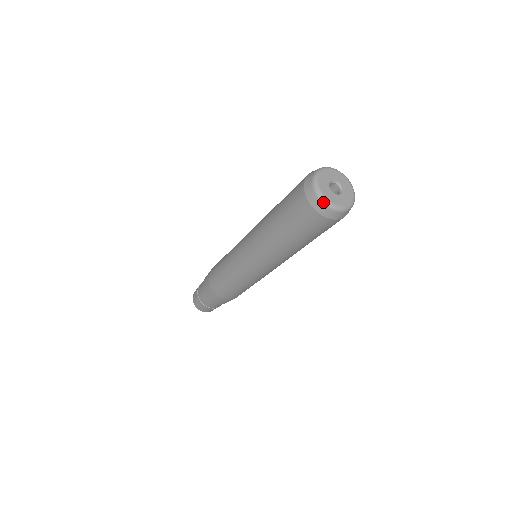
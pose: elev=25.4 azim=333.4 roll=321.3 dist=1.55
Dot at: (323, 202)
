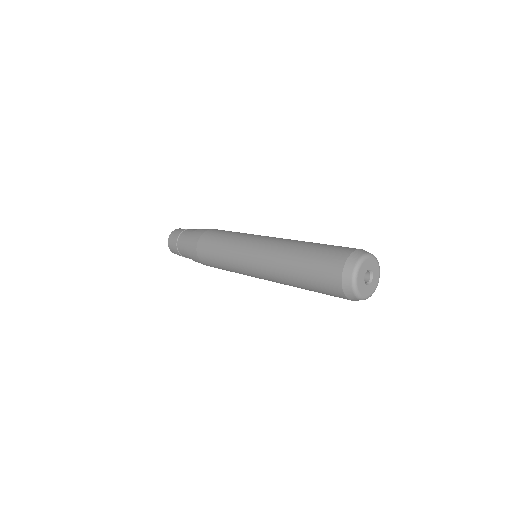
Dot at: occluded
